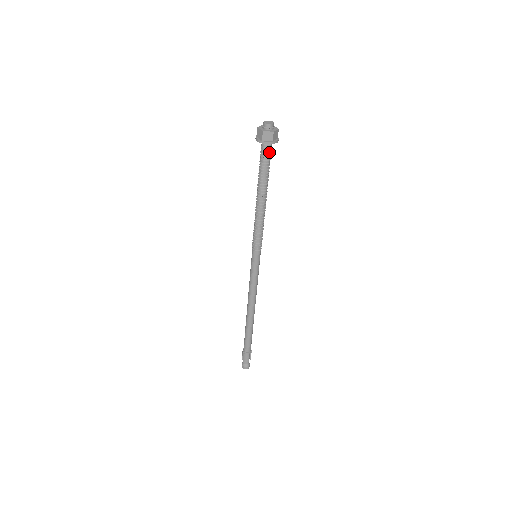
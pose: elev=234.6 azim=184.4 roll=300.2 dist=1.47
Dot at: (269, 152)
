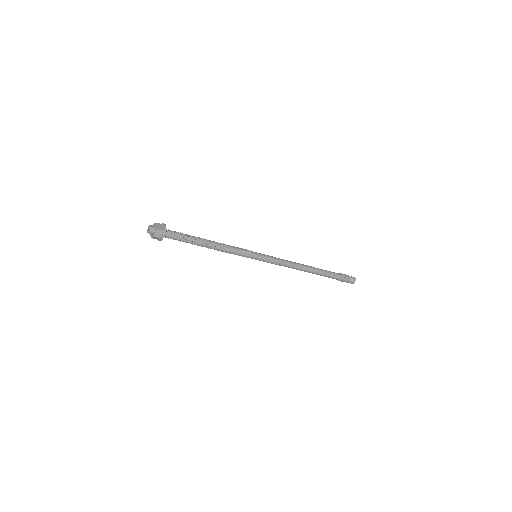
Dot at: (171, 237)
